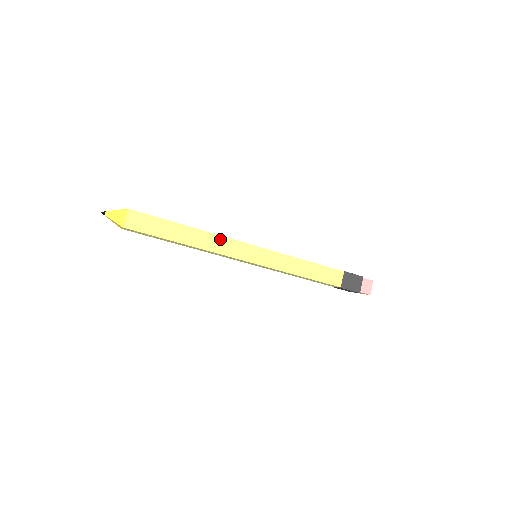
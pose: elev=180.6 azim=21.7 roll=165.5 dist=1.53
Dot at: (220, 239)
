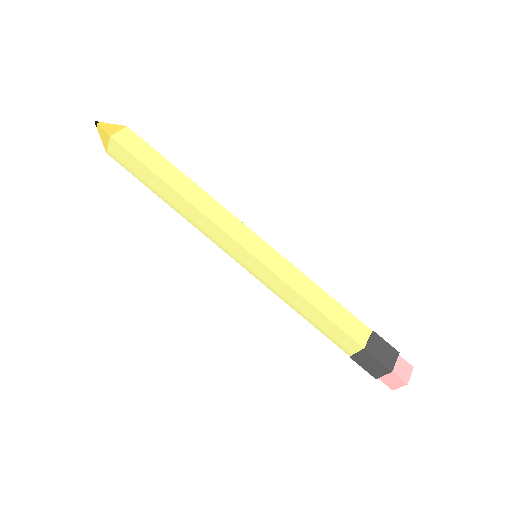
Dot at: (206, 220)
